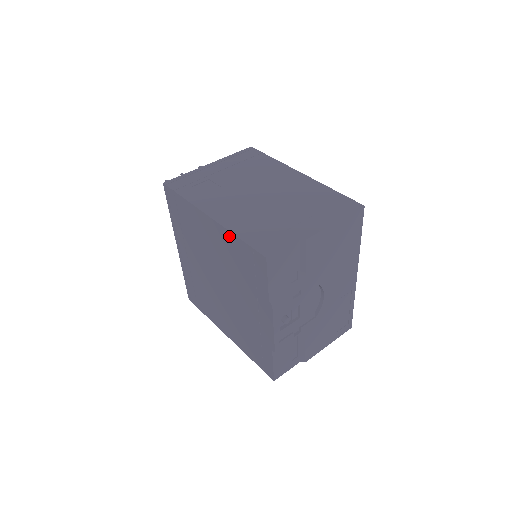
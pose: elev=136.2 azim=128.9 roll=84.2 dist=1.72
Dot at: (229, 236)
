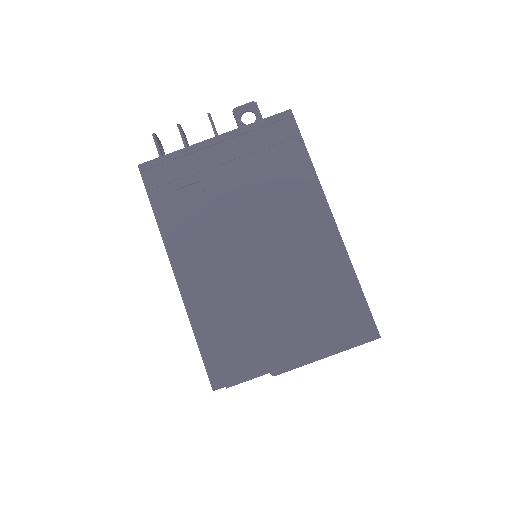
Dot at: occluded
